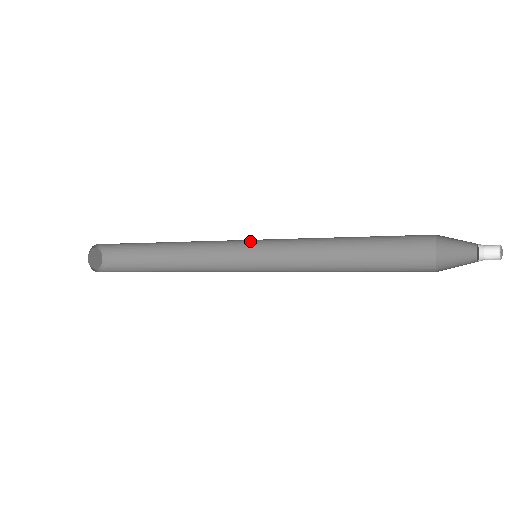
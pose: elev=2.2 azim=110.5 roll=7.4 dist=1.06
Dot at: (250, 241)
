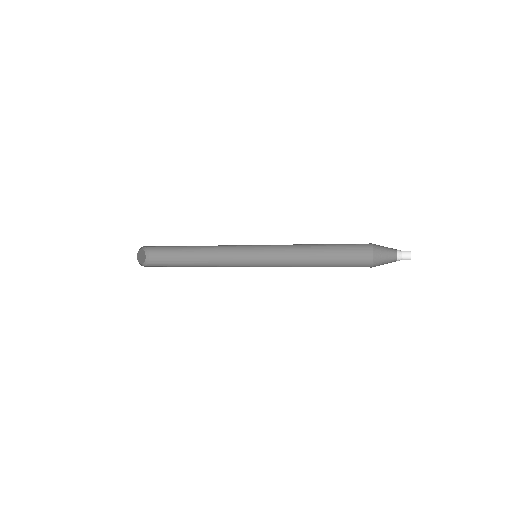
Dot at: (254, 250)
